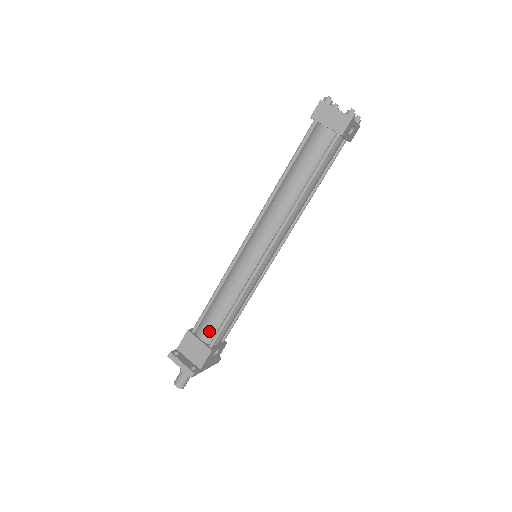
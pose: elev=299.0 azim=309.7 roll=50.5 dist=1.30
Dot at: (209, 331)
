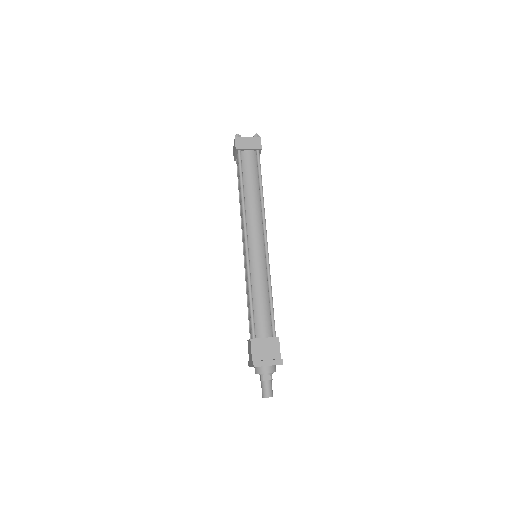
Dot at: (266, 326)
